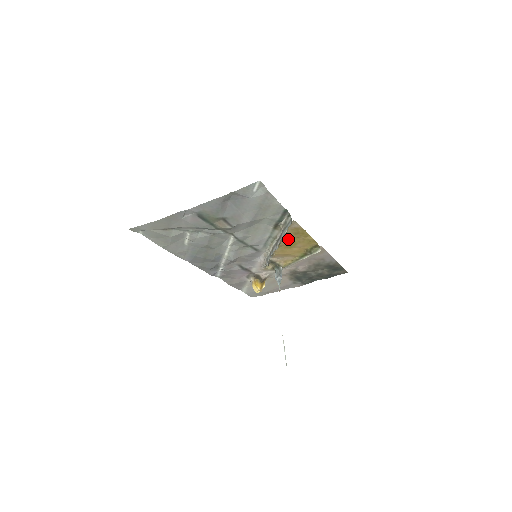
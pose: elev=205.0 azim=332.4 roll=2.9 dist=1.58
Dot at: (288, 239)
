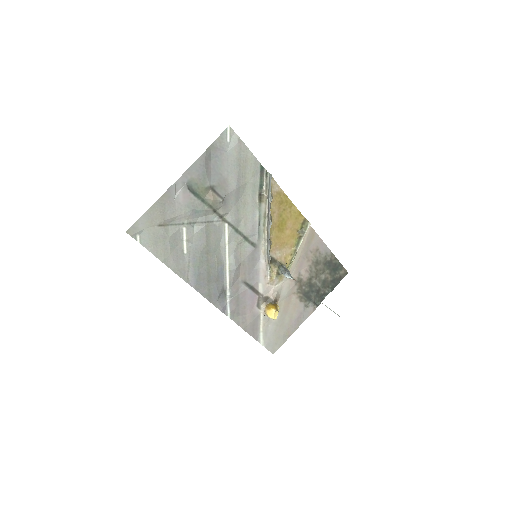
Dot at: (276, 214)
